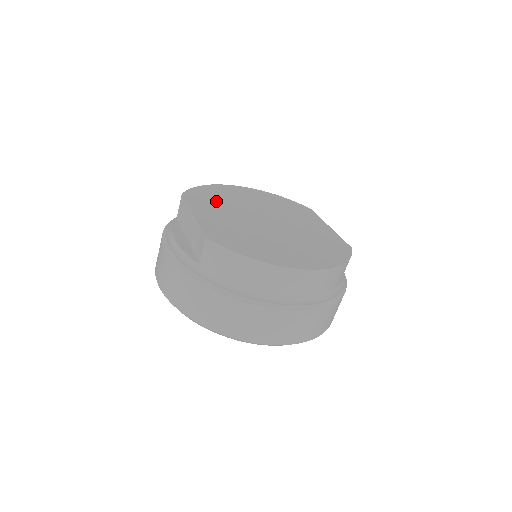
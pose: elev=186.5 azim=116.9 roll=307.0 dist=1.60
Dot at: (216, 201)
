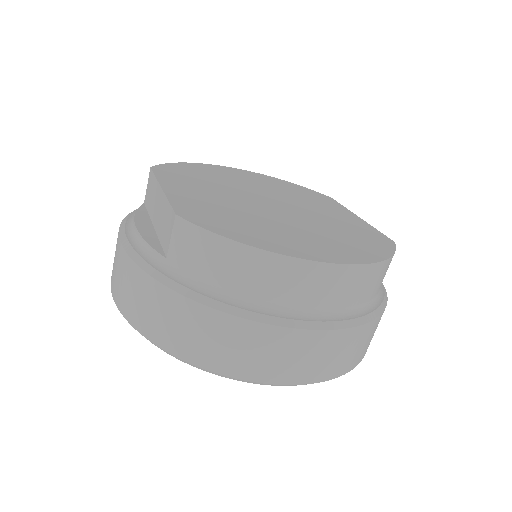
Dot at: (199, 178)
